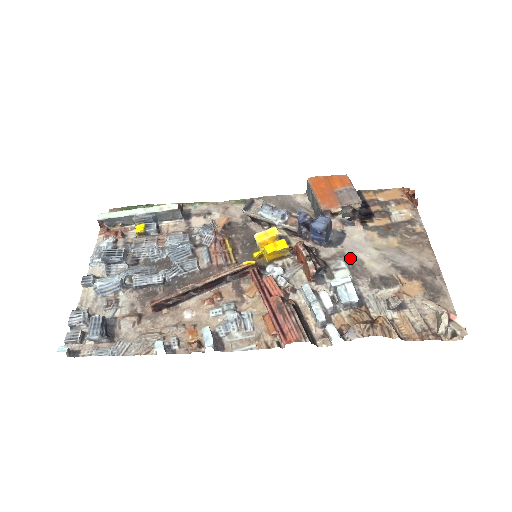
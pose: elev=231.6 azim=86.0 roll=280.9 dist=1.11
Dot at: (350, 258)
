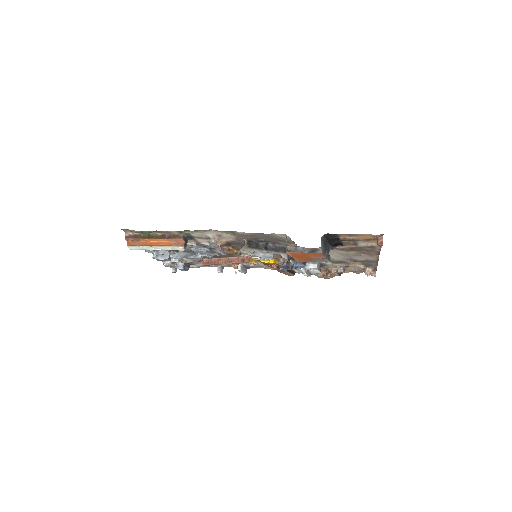
Dot at: occluded
